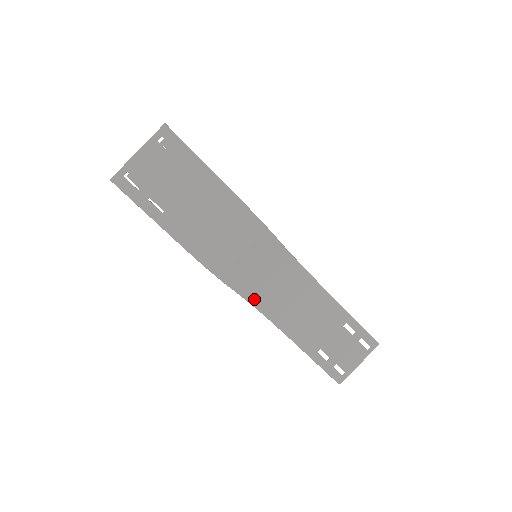
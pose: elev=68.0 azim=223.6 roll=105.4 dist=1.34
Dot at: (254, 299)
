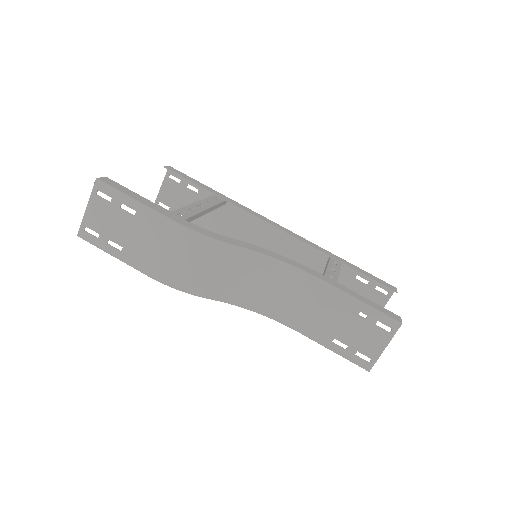
Dot at: (242, 303)
